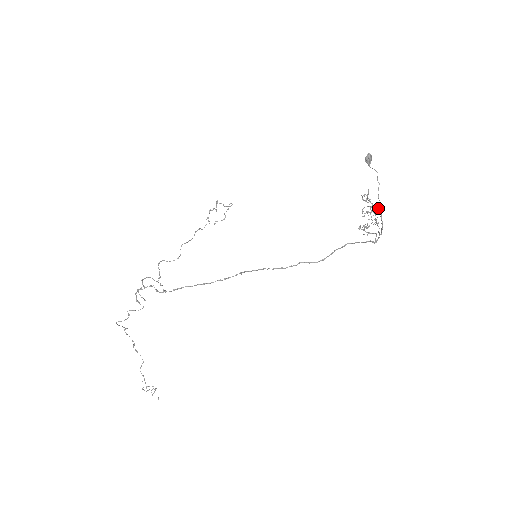
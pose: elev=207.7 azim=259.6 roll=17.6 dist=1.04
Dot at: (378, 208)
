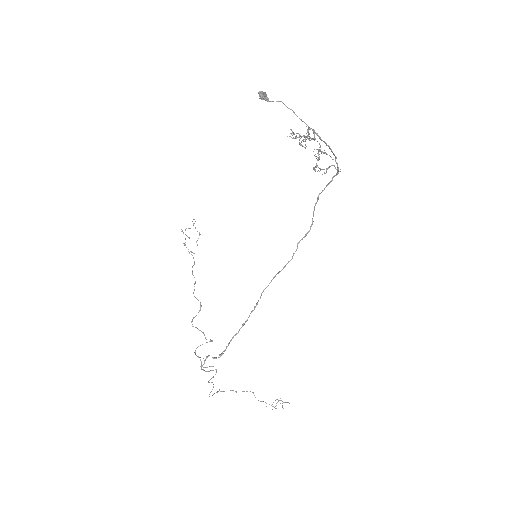
Dot at: occluded
